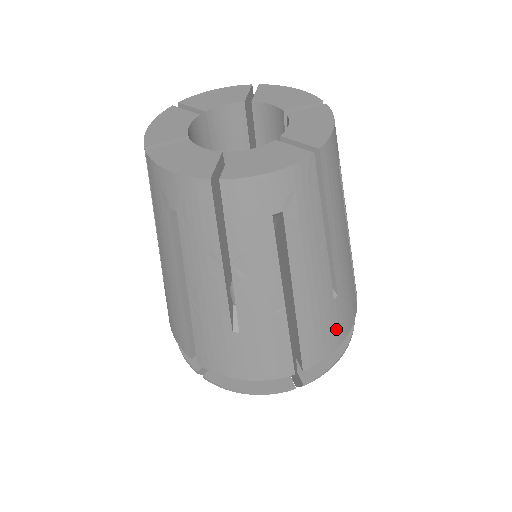
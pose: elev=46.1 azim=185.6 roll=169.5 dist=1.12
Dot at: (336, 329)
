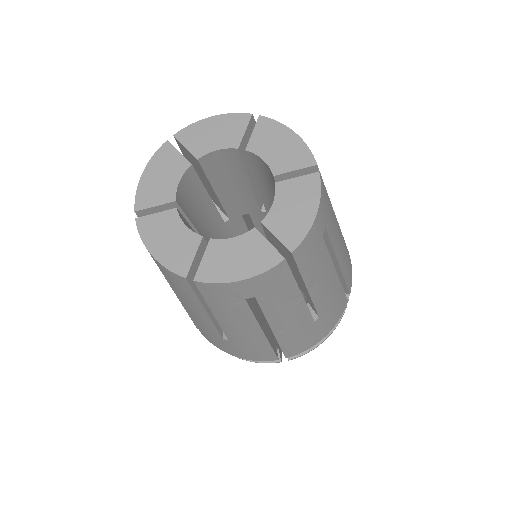
Dot at: occluded
